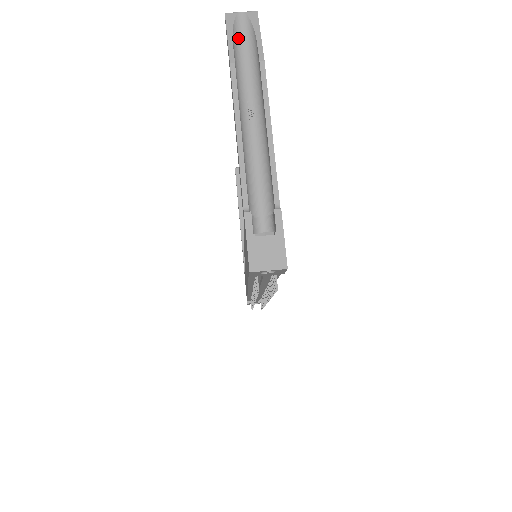
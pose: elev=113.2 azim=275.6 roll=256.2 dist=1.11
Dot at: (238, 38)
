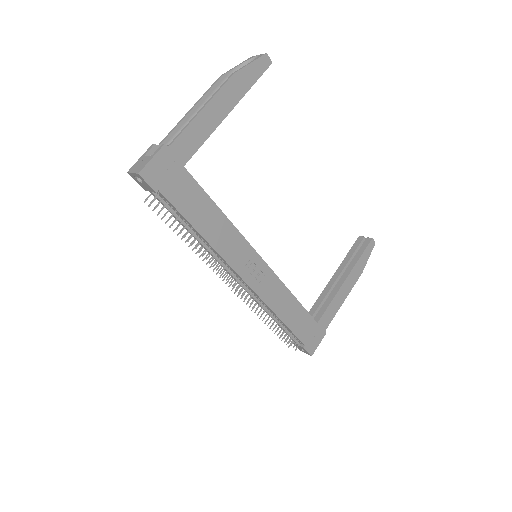
Dot at: occluded
